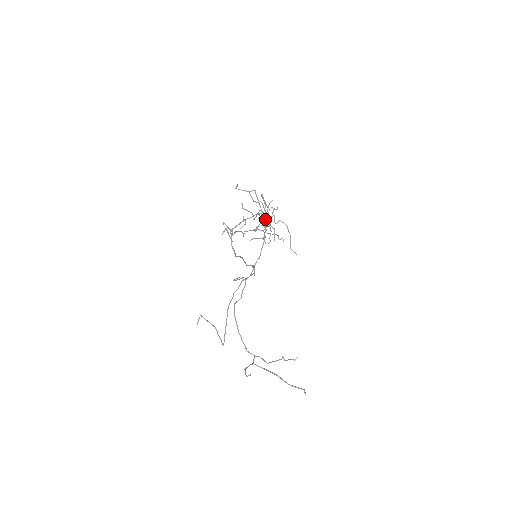
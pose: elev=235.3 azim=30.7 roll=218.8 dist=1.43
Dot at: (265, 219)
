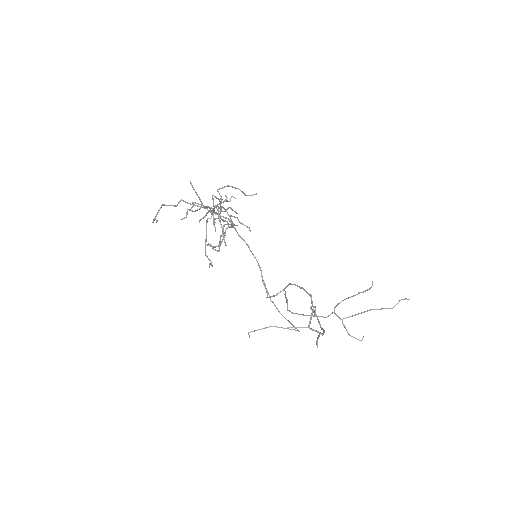
Dot at: occluded
